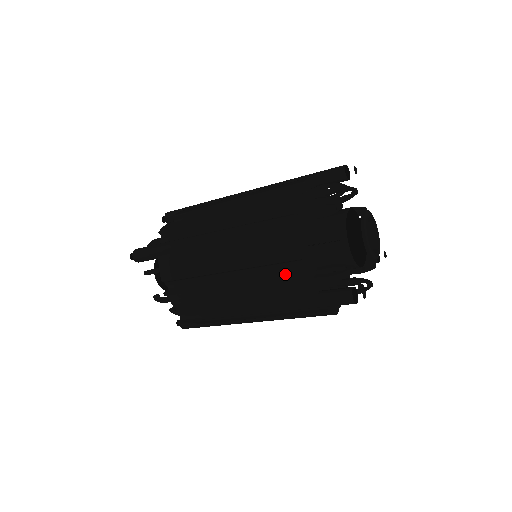
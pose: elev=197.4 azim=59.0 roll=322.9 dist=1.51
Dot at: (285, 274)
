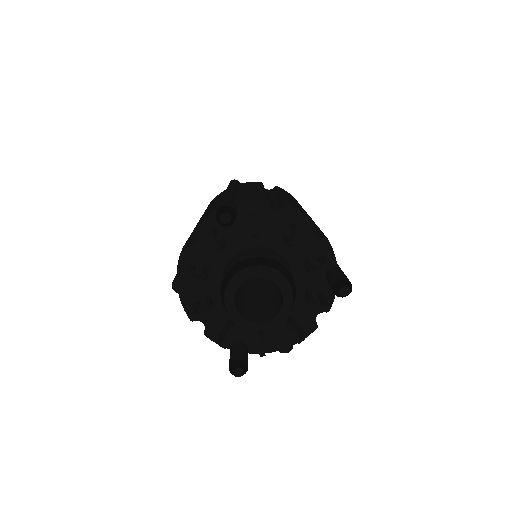
Dot at: occluded
